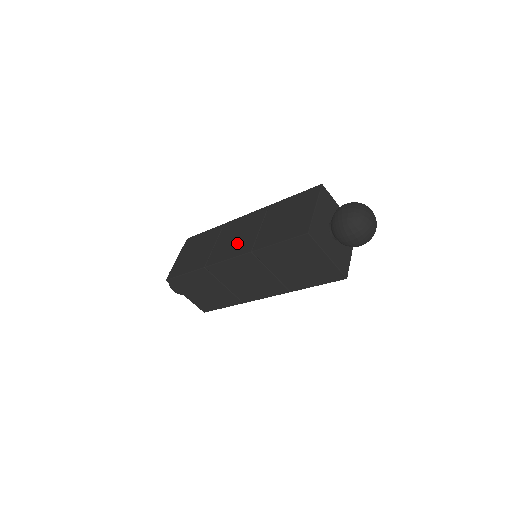
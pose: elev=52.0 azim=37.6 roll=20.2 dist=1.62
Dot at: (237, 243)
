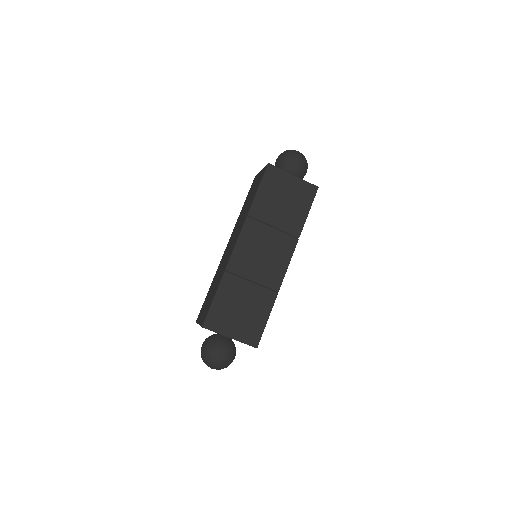
Dot at: (234, 239)
